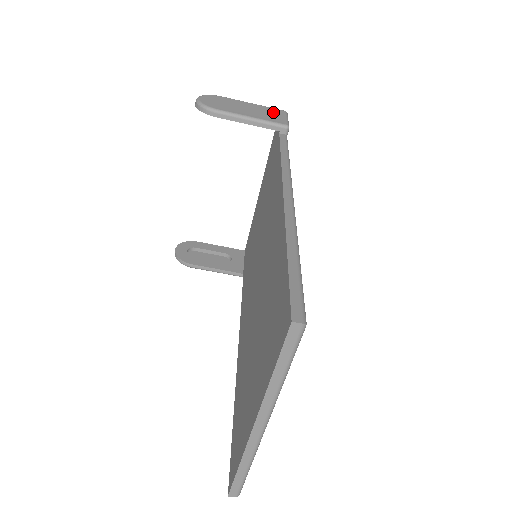
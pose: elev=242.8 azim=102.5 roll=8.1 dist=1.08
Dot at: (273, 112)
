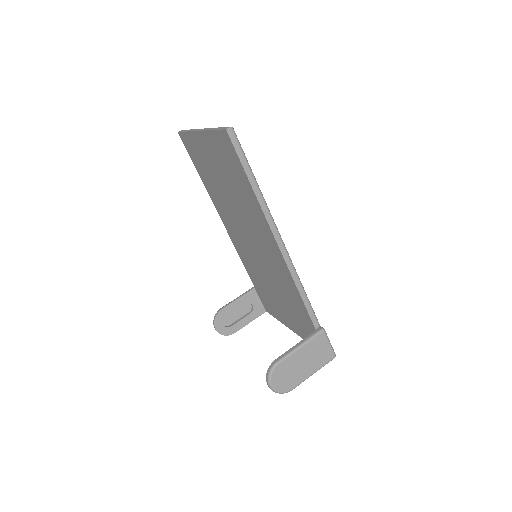
Dot at: occluded
